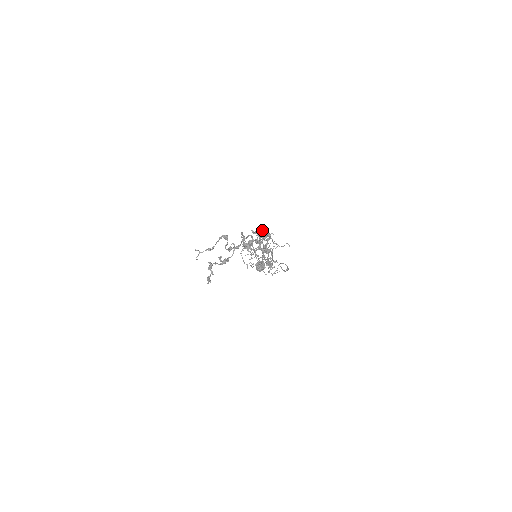
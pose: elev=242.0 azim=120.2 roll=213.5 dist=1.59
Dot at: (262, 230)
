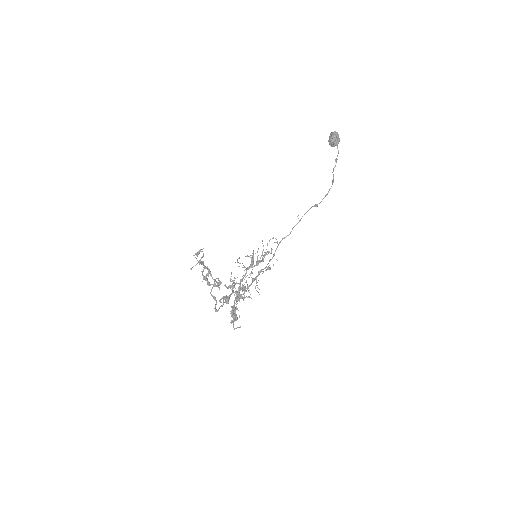
Dot at: occluded
